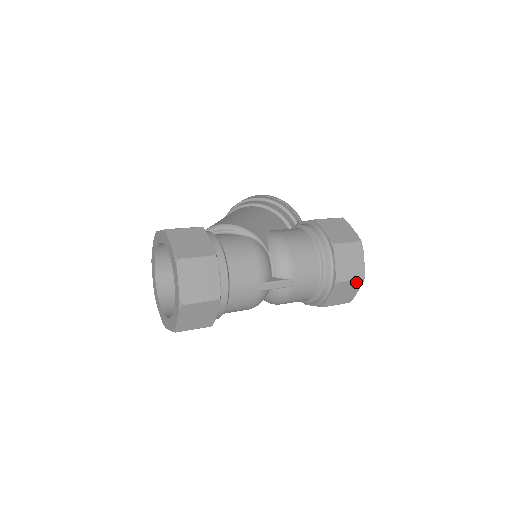
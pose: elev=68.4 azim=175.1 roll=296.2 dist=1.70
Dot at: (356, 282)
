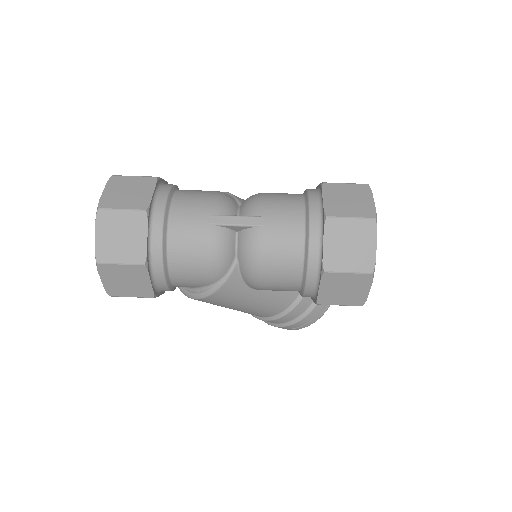
Dot at: (363, 224)
